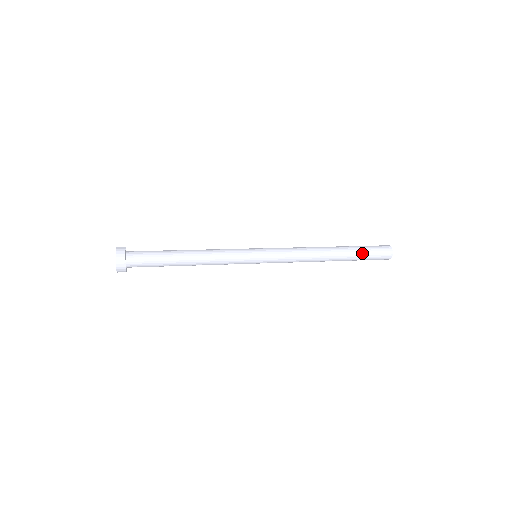
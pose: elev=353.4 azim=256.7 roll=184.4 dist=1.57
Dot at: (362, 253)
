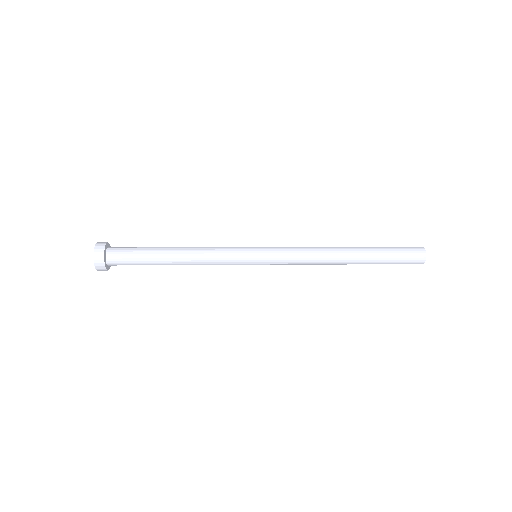
Dot at: (385, 261)
